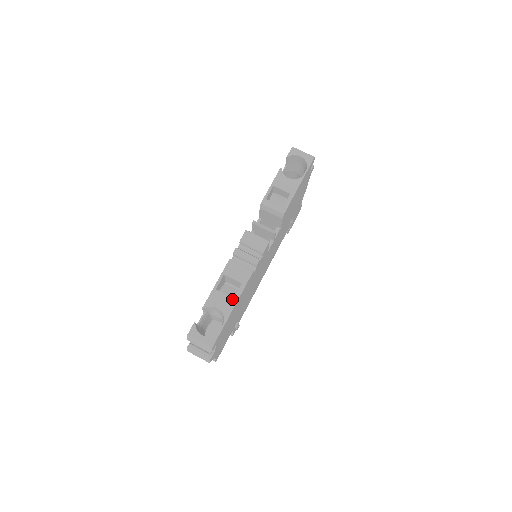
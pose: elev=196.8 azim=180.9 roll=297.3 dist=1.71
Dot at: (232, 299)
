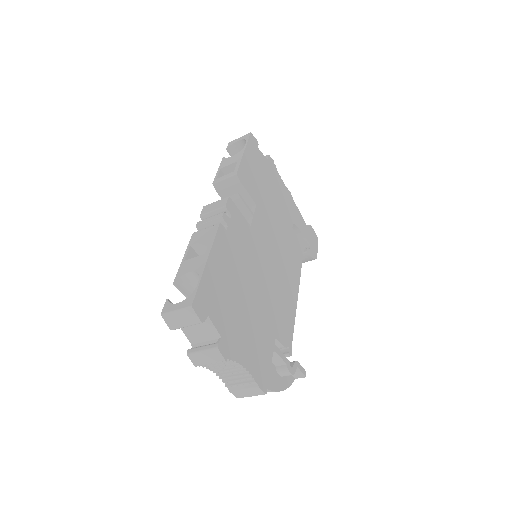
Dot at: (203, 255)
